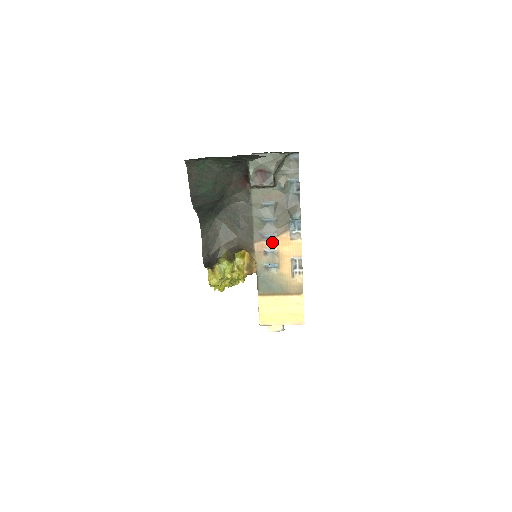
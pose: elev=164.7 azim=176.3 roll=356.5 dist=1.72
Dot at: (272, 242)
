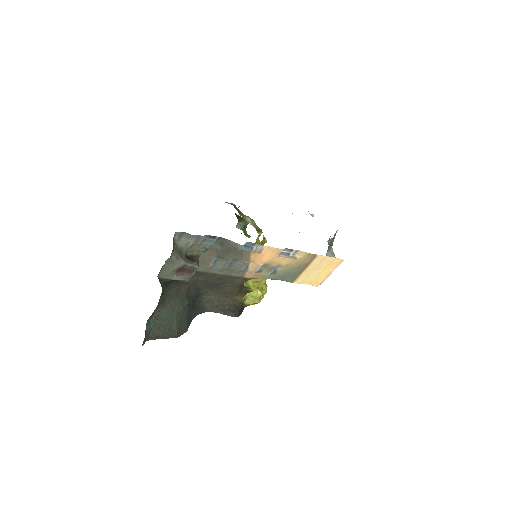
Dot at: (252, 265)
